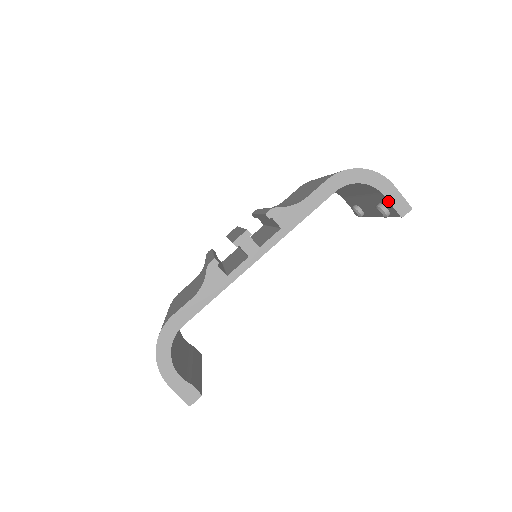
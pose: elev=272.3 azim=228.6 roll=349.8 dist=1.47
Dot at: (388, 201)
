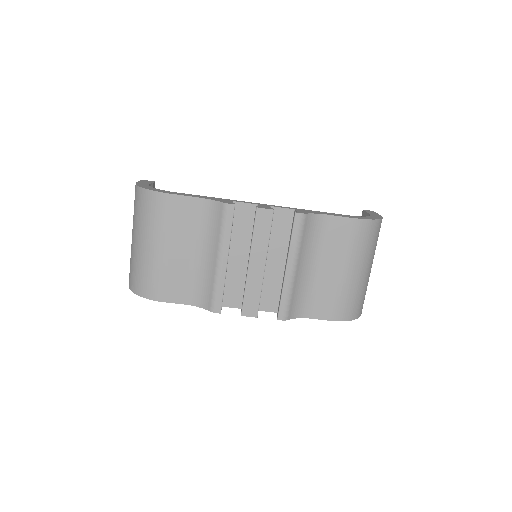
Dot at: occluded
